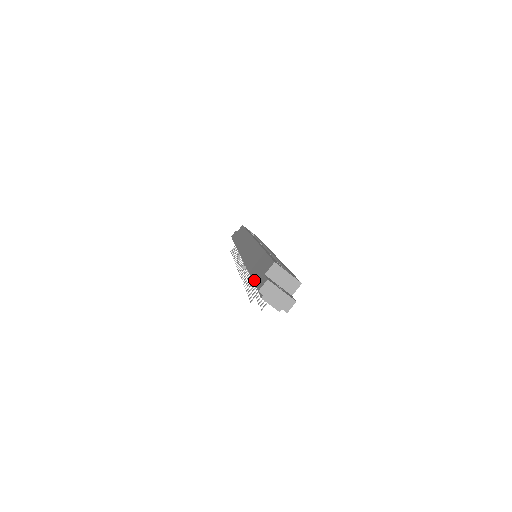
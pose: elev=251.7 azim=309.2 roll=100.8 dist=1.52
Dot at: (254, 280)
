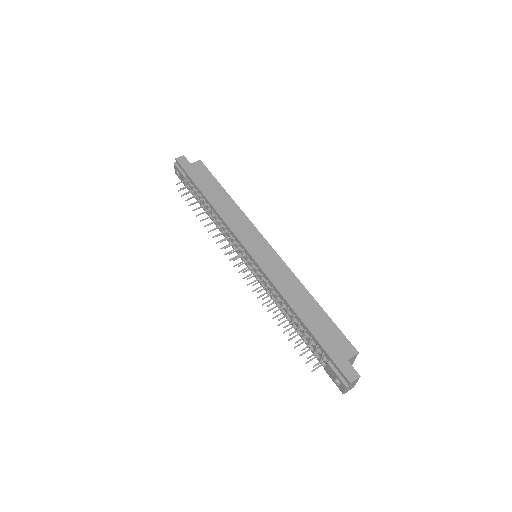
Dot at: (329, 353)
